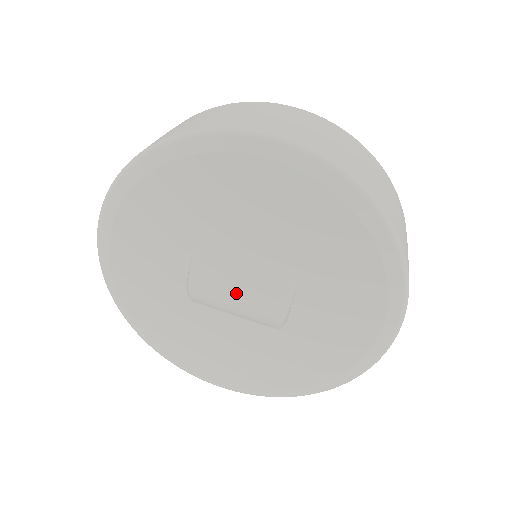
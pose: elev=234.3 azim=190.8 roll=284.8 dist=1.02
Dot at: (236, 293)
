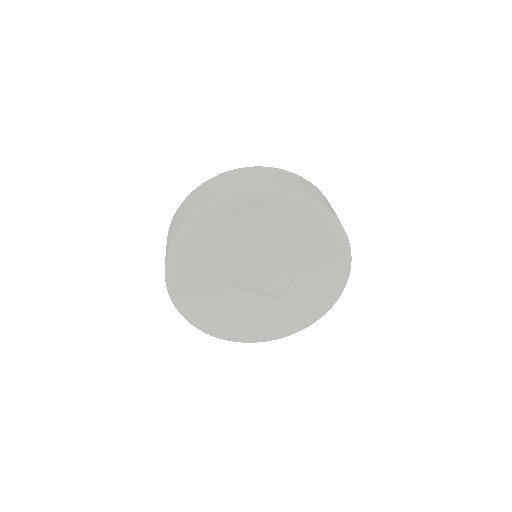
Dot at: (263, 279)
